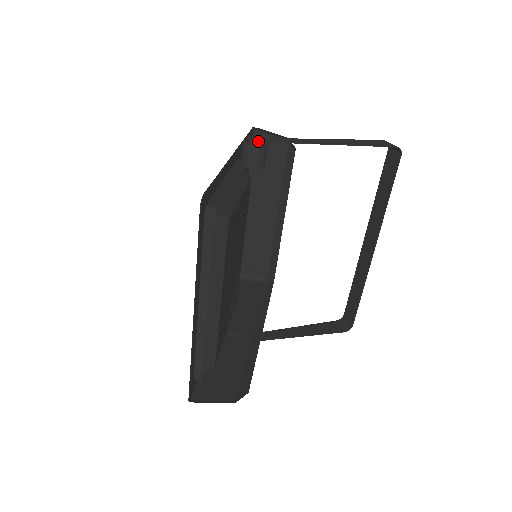
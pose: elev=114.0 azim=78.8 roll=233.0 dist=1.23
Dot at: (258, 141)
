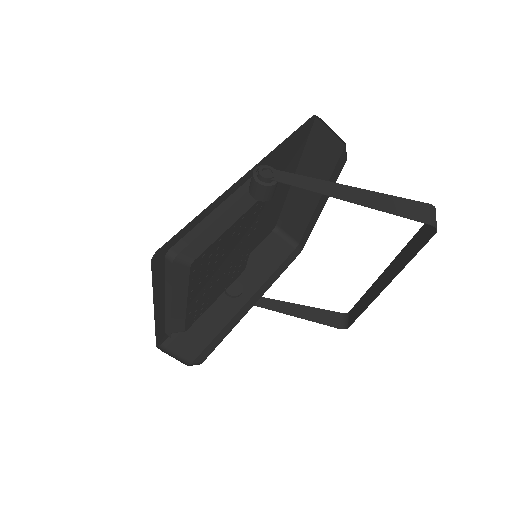
Dot at: (266, 178)
